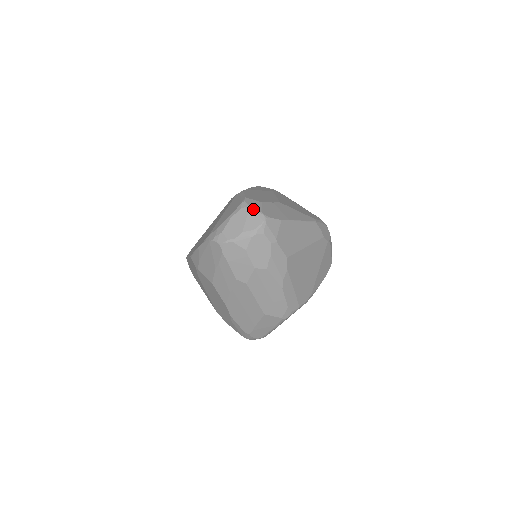
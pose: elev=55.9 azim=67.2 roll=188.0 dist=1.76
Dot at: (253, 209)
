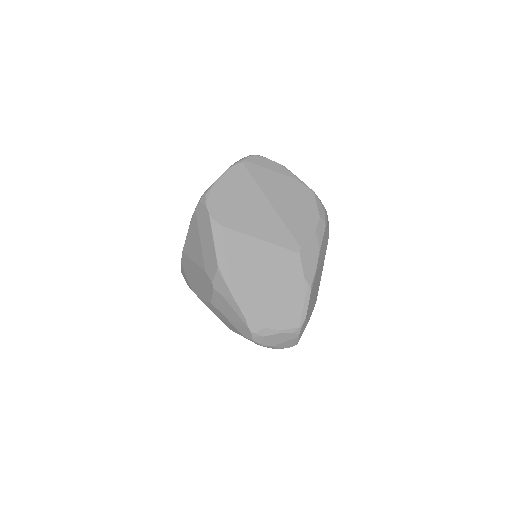
Dot at: (298, 339)
